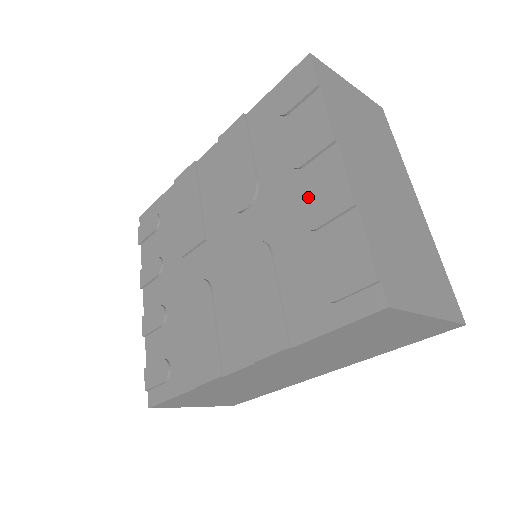
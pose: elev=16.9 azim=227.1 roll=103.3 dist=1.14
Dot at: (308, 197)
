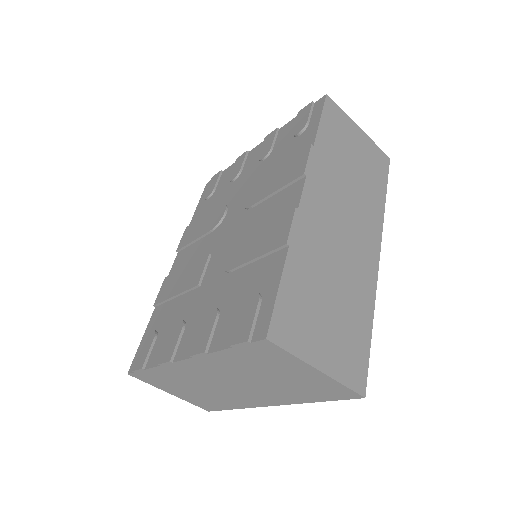
Dot at: (255, 162)
